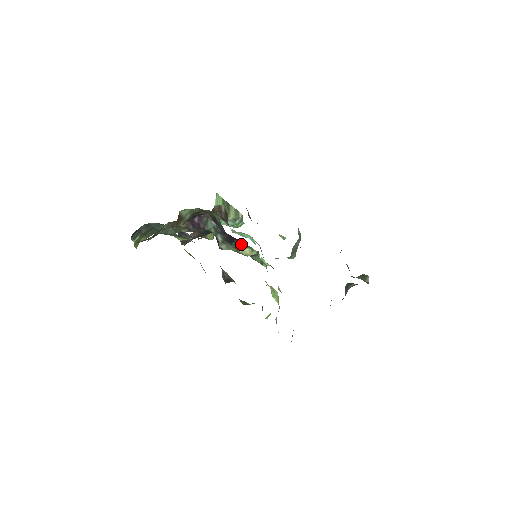
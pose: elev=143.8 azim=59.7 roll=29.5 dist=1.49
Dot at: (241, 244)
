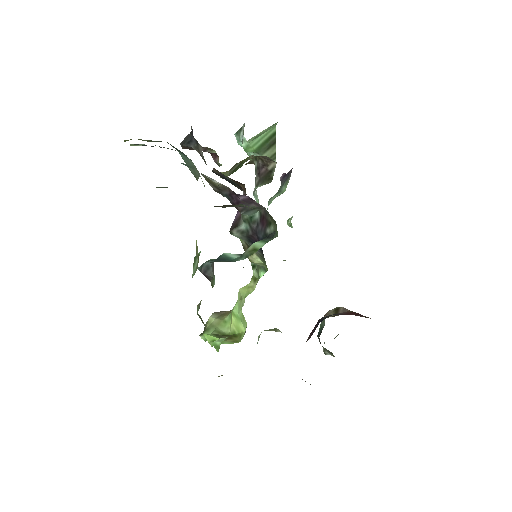
Dot at: (260, 255)
